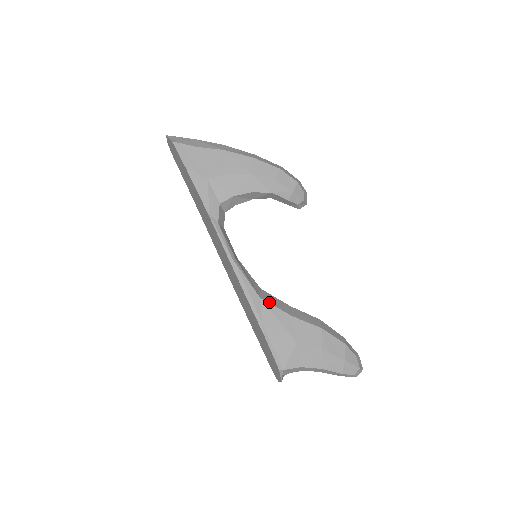
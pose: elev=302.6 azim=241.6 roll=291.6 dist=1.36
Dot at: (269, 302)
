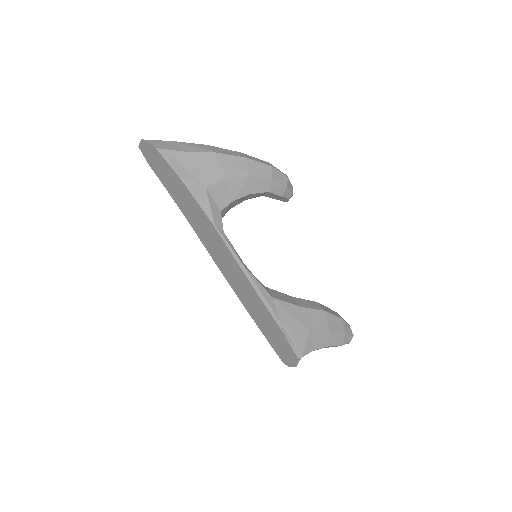
Dot at: (280, 299)
